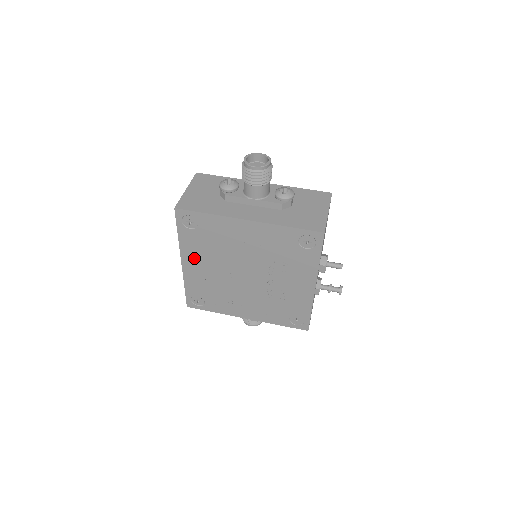
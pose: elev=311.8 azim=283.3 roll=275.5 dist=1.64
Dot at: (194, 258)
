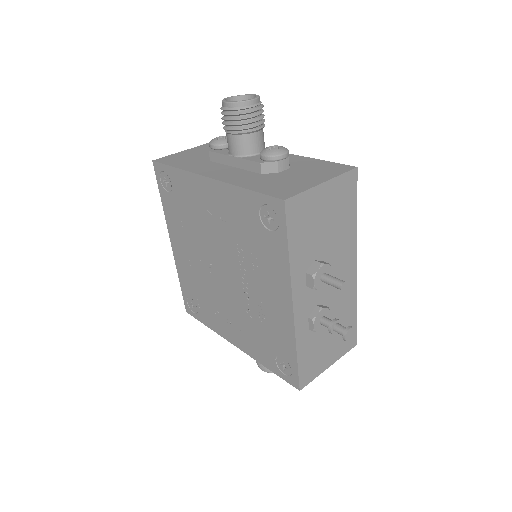
Dot at: (178, 237)
